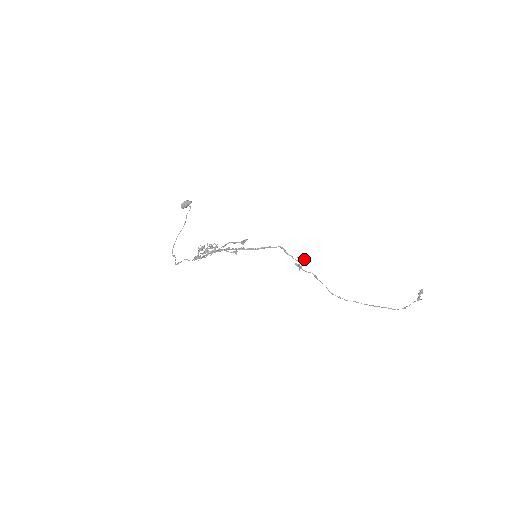
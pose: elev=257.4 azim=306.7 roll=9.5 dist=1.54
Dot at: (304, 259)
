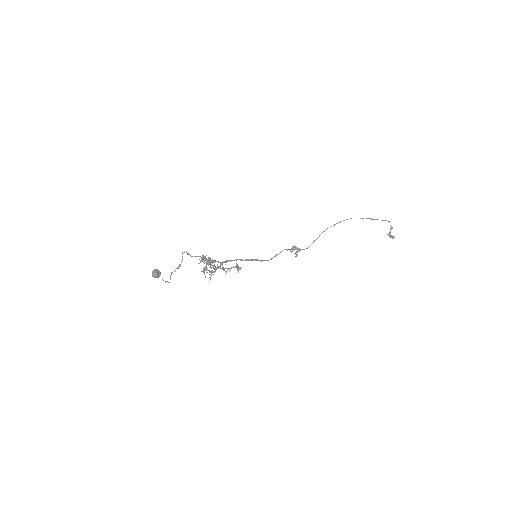
Dot at: (292, 247)
